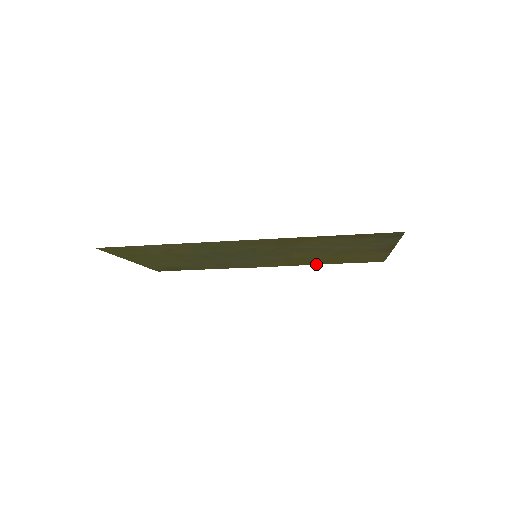
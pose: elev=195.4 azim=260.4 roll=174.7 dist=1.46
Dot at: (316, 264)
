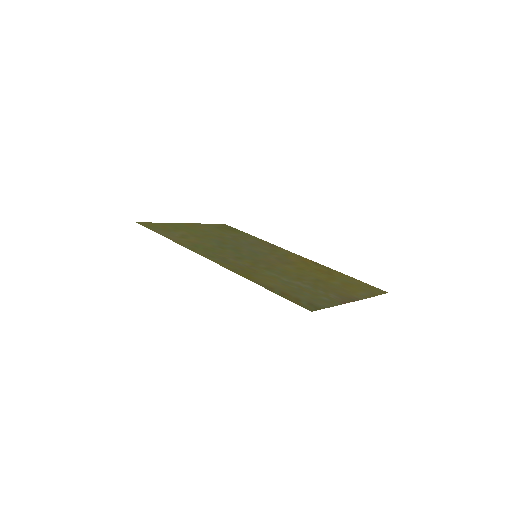
Dot at: occluded
